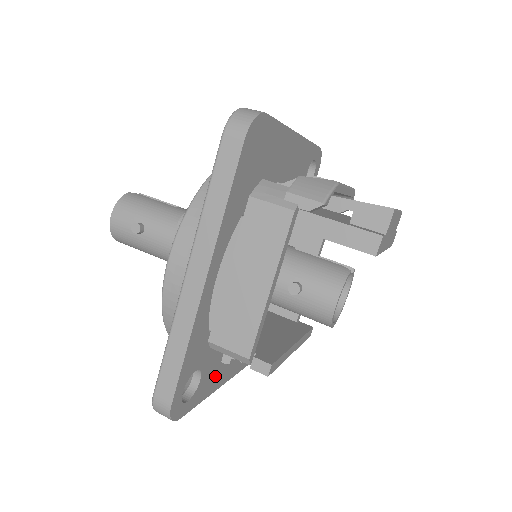
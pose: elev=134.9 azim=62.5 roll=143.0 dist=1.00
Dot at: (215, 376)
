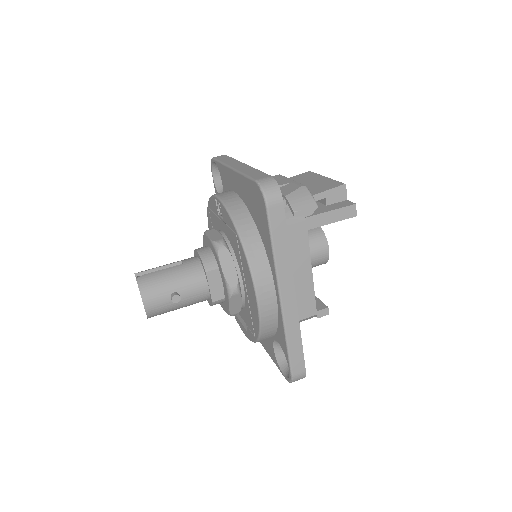
Dot at: occluded
